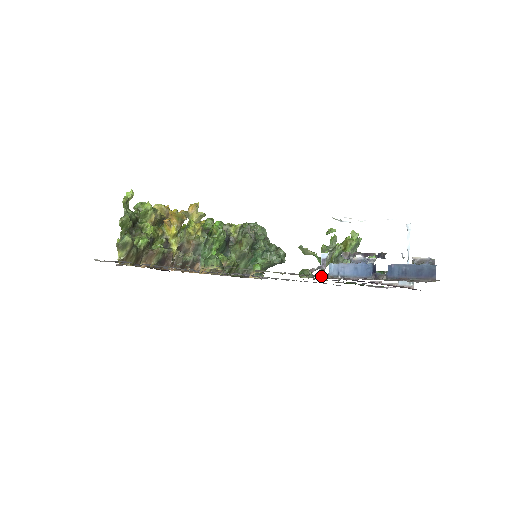
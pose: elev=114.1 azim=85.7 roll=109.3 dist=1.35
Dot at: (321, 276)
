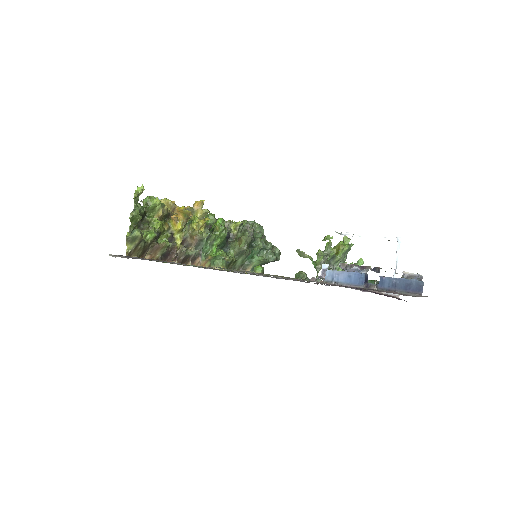
Dot at: occluded
